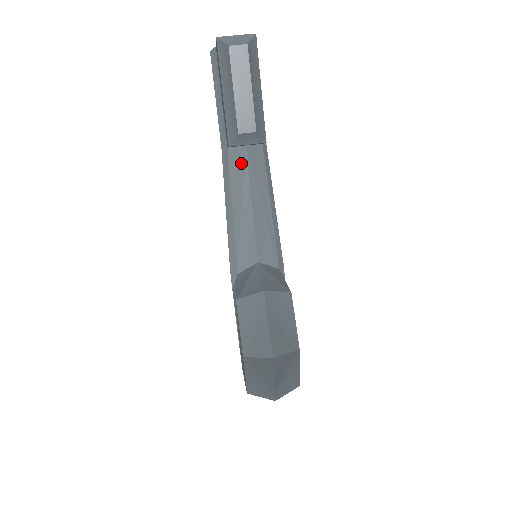
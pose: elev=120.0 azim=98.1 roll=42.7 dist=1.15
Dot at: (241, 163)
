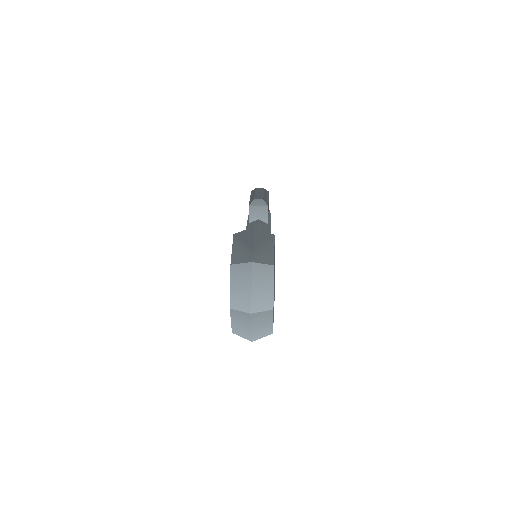
Dot at: (255, 224)
